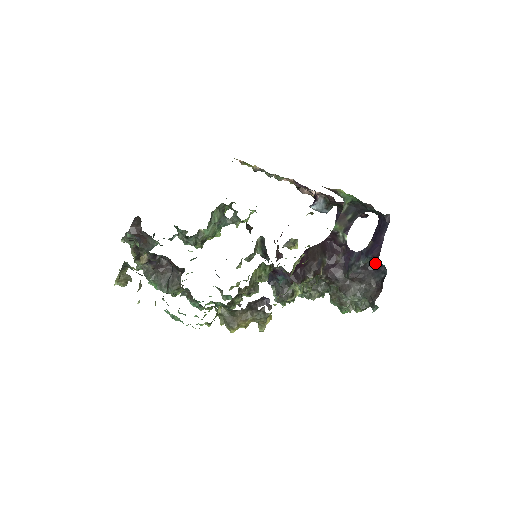
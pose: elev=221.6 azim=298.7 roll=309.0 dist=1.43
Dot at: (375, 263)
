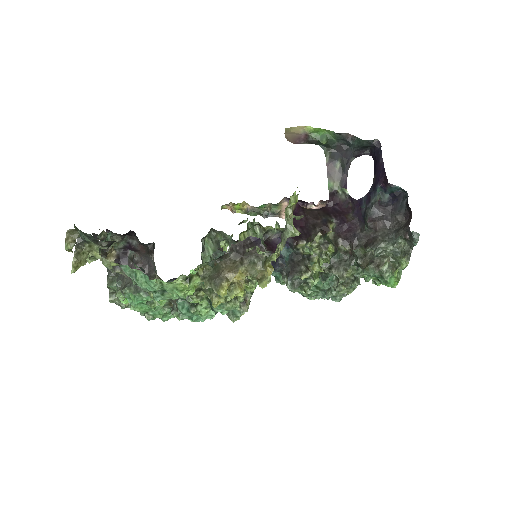
Dot at: (390, 195)
